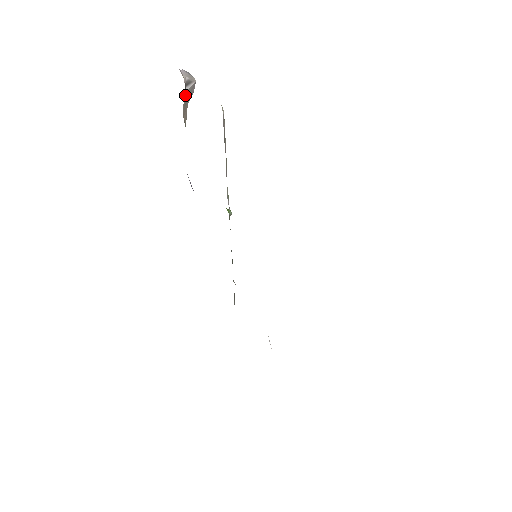
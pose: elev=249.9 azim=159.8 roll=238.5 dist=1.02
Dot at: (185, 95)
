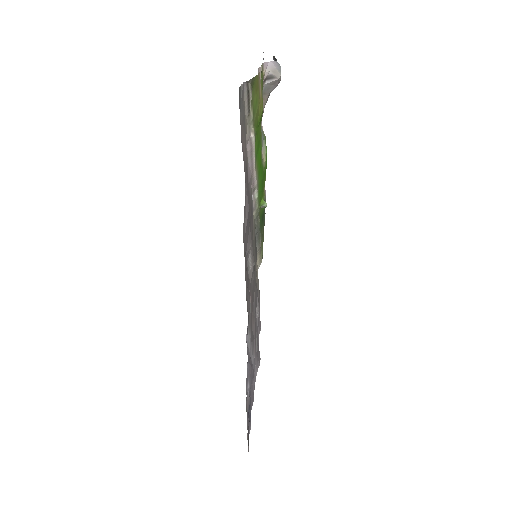
Dot at: (264, 87)
